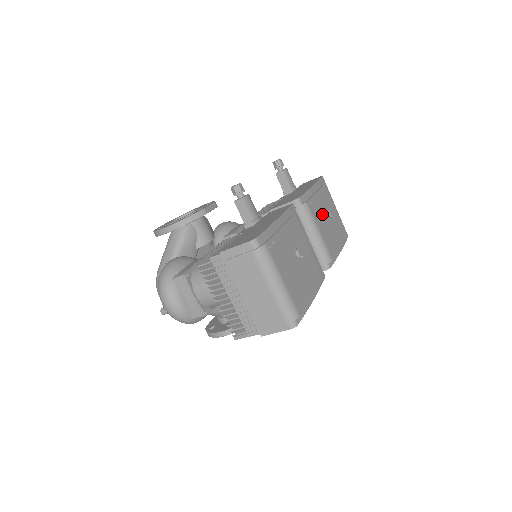
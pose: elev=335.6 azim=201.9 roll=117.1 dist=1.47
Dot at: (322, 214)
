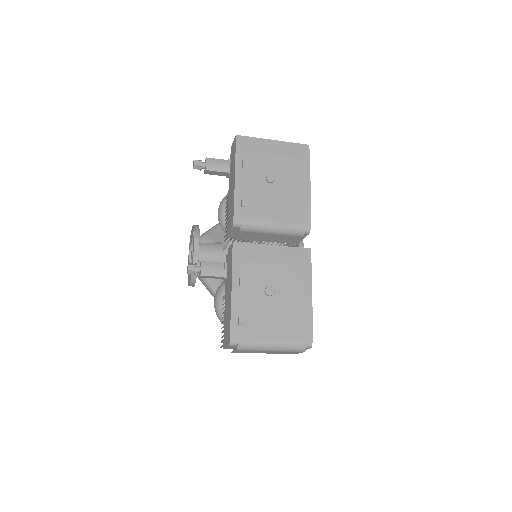
Dot at: (264, 196)
